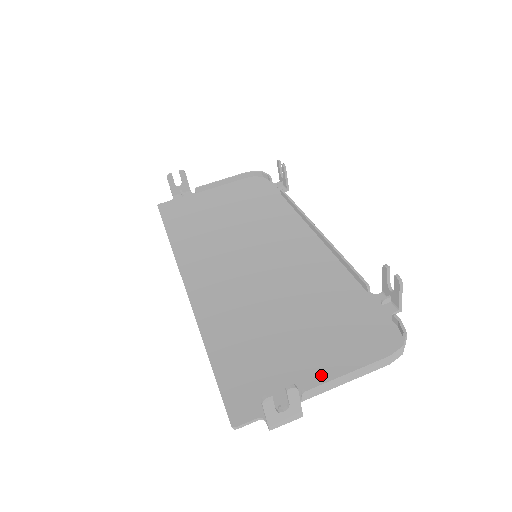
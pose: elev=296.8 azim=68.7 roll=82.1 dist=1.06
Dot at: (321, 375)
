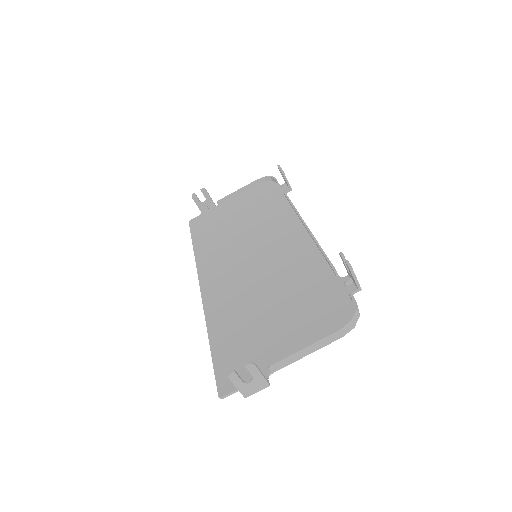
Dot at: (287, 351)
